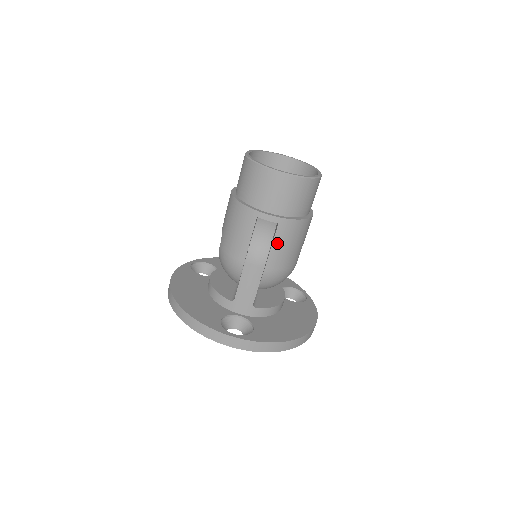
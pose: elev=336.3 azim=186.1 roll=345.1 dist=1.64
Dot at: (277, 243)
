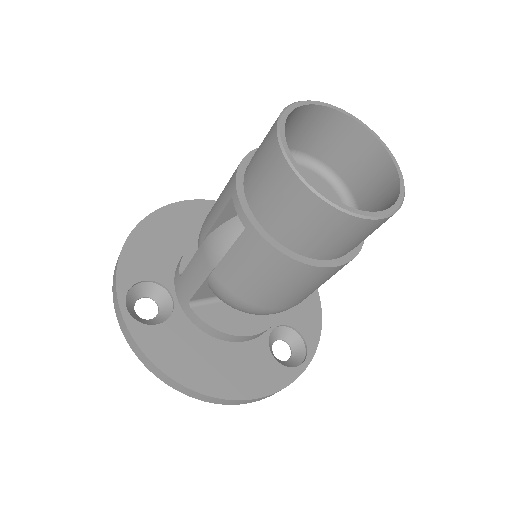
Dot at: (236, 254)
